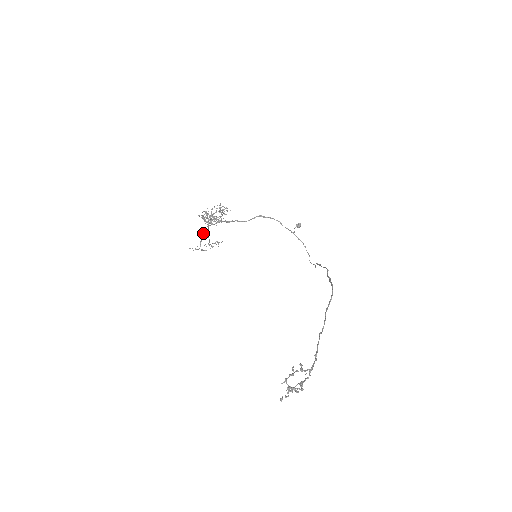
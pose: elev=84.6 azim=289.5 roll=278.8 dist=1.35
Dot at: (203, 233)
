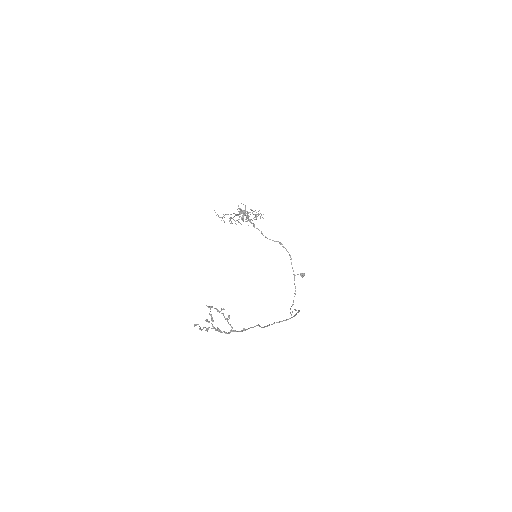
Dot at: occluded
